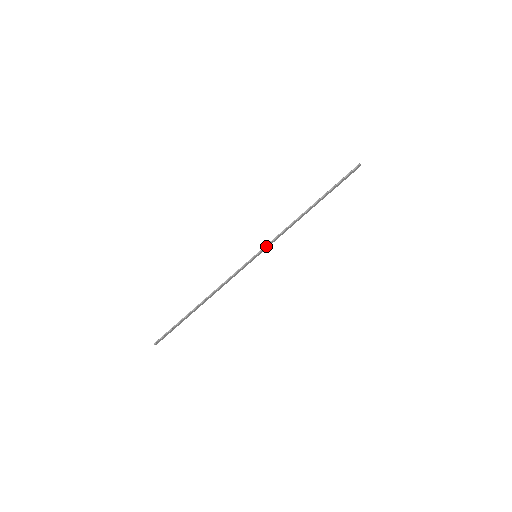
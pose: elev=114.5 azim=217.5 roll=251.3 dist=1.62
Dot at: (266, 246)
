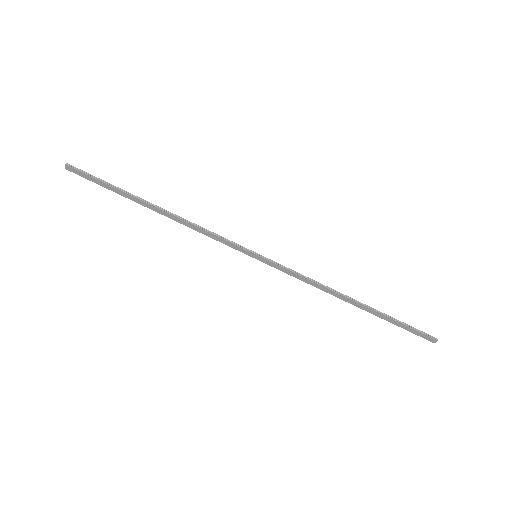
Dot at: (276, 263)
